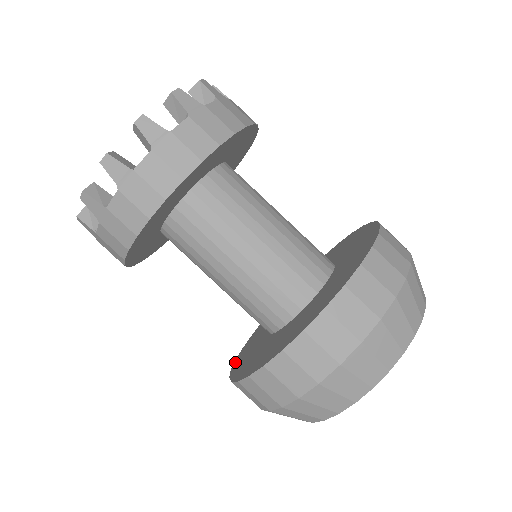
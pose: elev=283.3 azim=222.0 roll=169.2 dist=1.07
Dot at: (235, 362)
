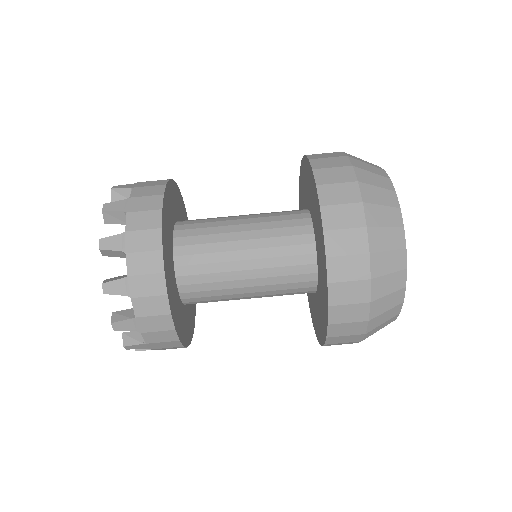
Dot at: (316, 336)
